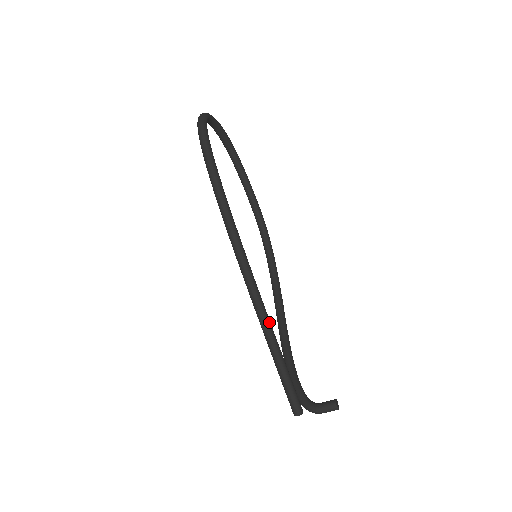
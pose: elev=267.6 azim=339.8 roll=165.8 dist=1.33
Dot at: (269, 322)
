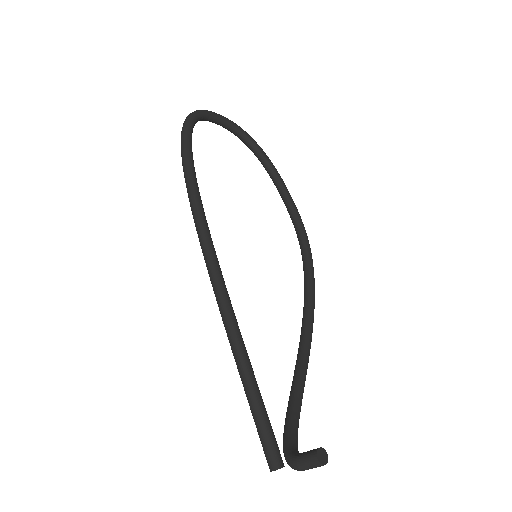
Dot at: (235, 327)
